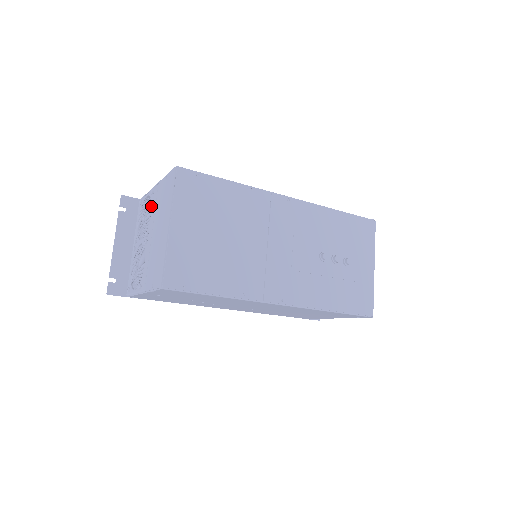
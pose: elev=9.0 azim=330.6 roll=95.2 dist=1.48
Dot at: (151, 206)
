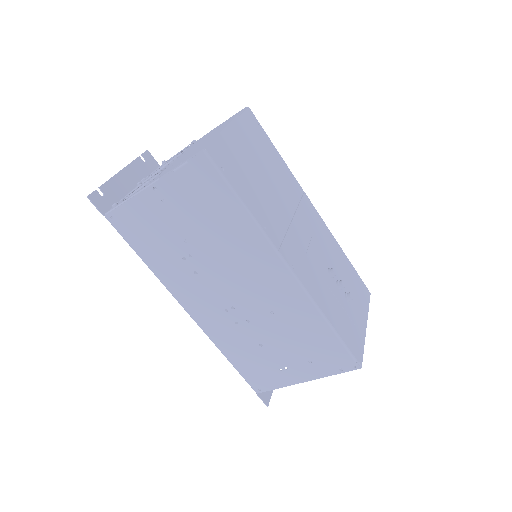
Dot at: (189, 147)
